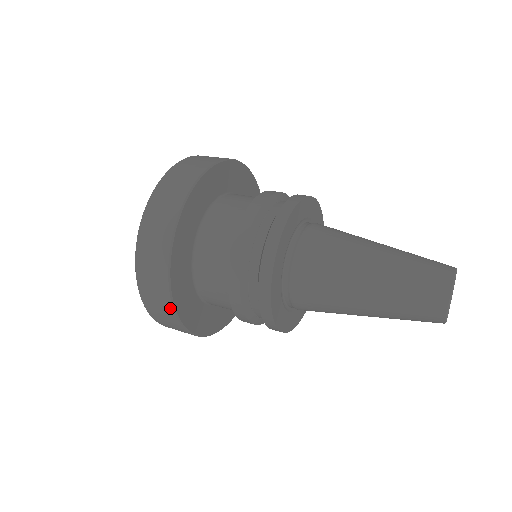
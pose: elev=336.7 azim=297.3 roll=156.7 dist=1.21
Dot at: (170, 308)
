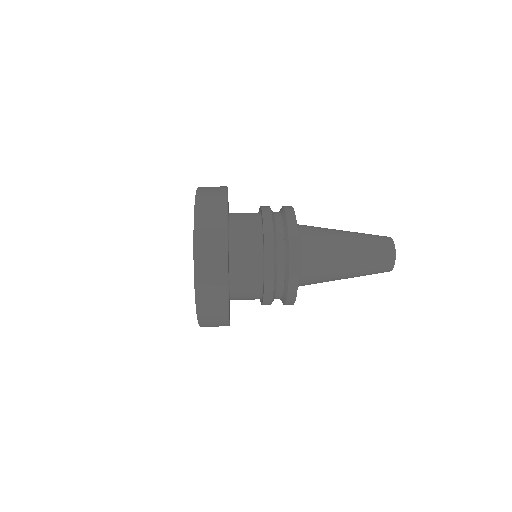
Dot at: (225, 319)
